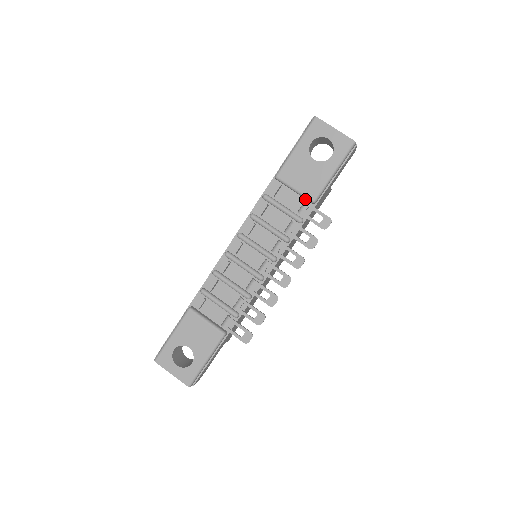
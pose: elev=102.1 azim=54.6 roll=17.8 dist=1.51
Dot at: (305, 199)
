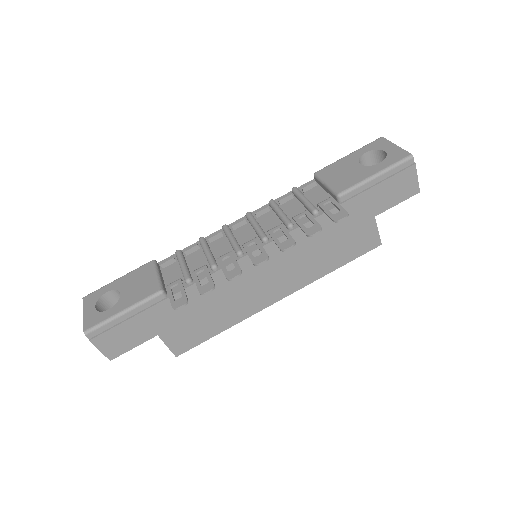
Dot at: occluded
